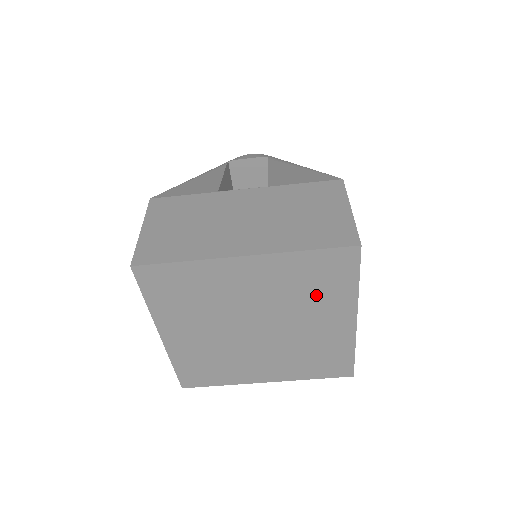
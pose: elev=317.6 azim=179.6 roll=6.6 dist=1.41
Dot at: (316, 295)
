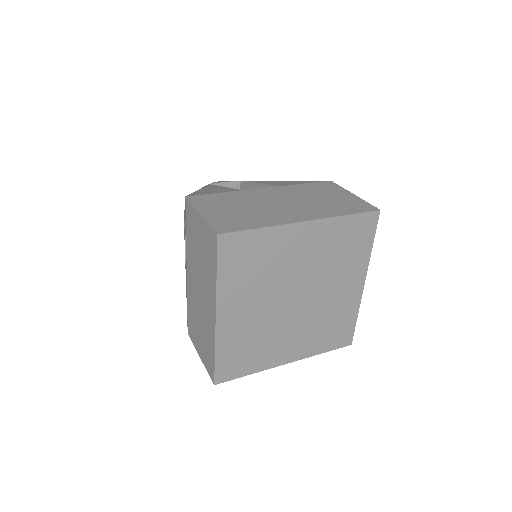
Dot at: (344, 259)
